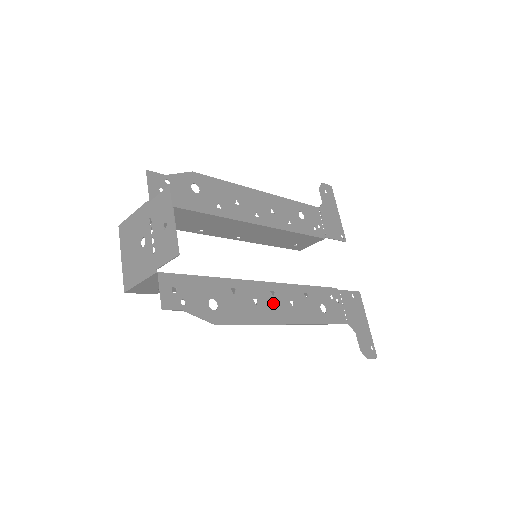
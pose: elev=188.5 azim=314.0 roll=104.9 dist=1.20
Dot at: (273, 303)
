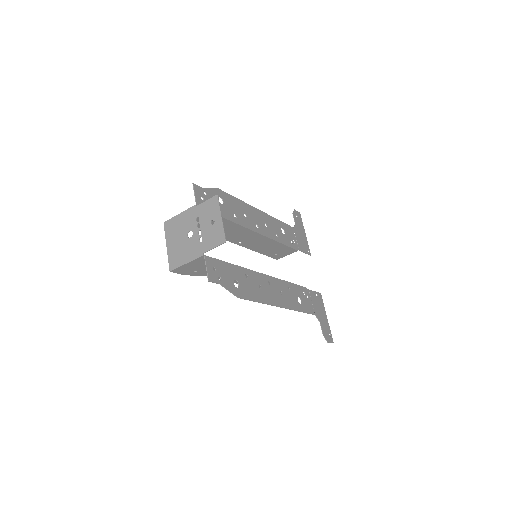
Dot at: (270, 290)
